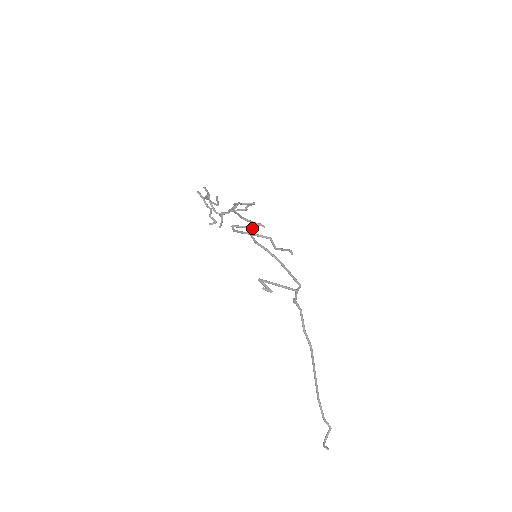
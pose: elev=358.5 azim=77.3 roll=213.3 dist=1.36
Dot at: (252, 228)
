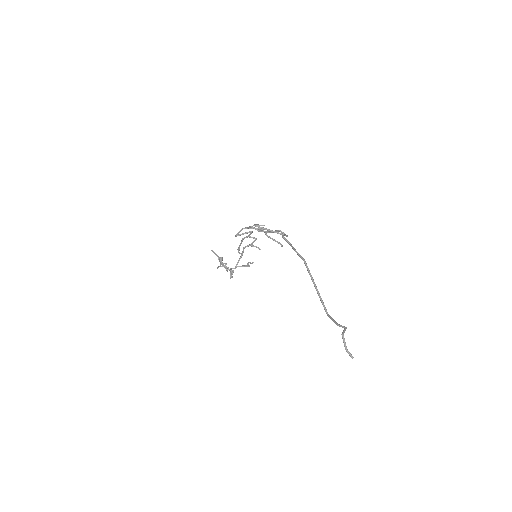
Dot at: (249, 232)
